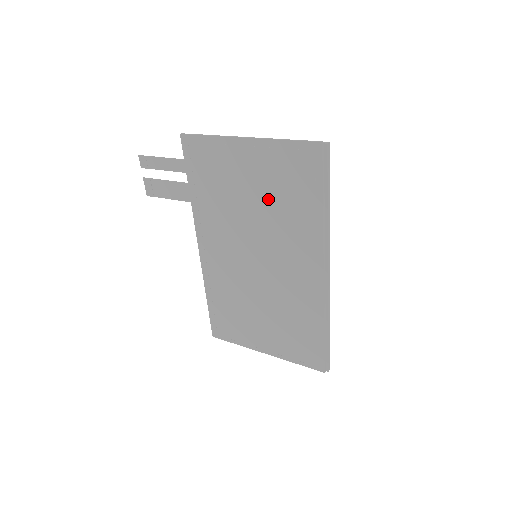
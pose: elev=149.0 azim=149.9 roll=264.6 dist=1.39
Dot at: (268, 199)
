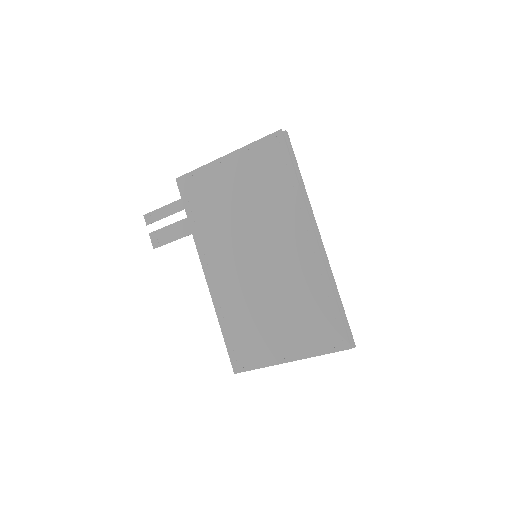
Dot at: (253, 195)
